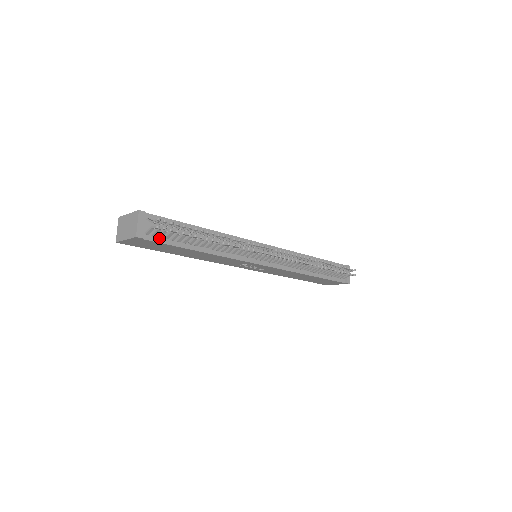
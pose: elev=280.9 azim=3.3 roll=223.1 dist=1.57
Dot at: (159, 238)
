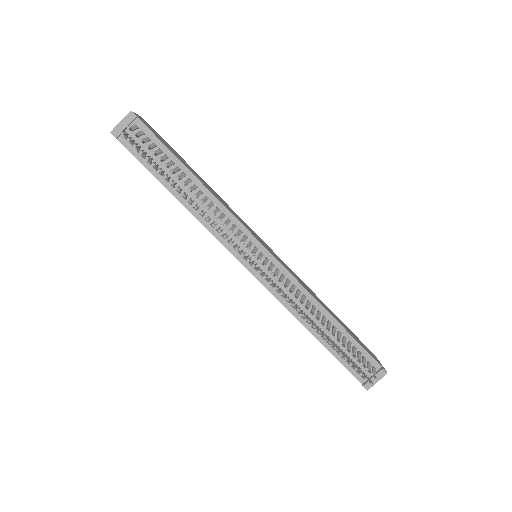
Dot at: (136, 151)
